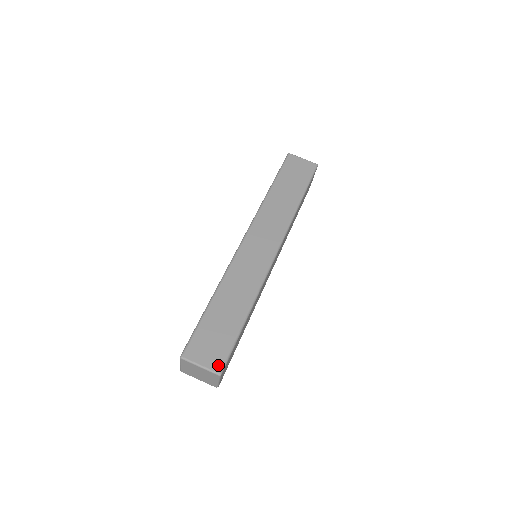
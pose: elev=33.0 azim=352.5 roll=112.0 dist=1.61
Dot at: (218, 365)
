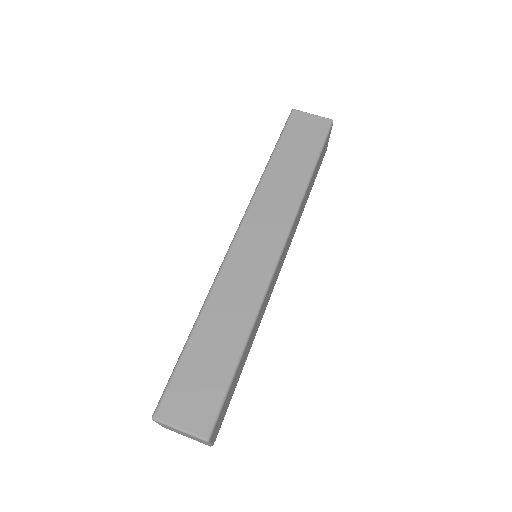
Dot at: (204, 426)
